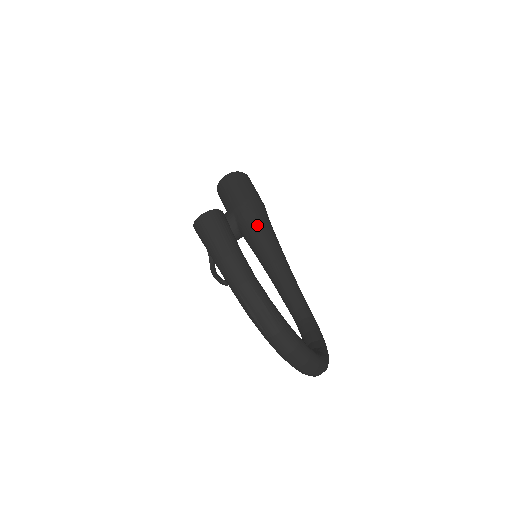
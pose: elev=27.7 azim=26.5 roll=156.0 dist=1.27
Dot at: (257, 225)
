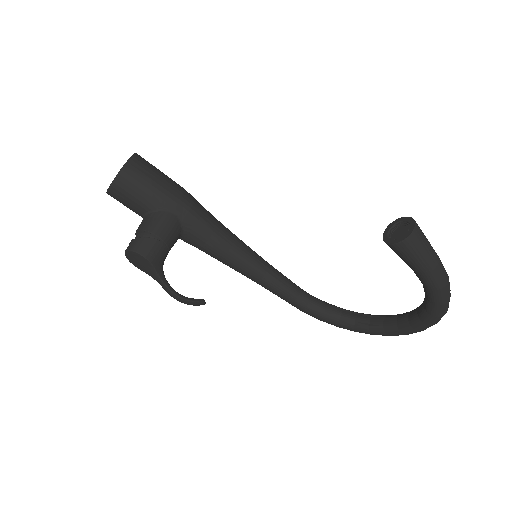
Dot at: (213, 221)
